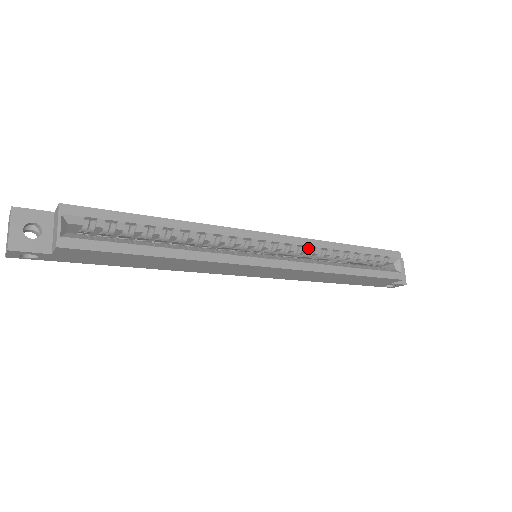
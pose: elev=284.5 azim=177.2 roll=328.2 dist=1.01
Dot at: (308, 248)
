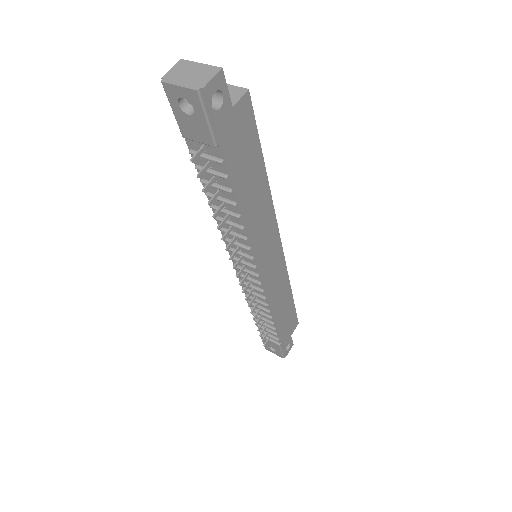
Dot at: occluded
